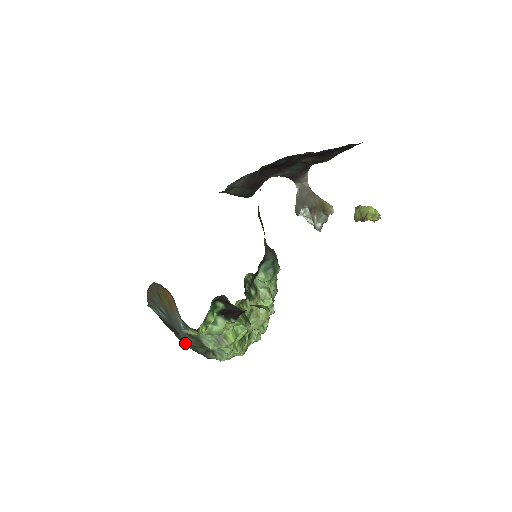
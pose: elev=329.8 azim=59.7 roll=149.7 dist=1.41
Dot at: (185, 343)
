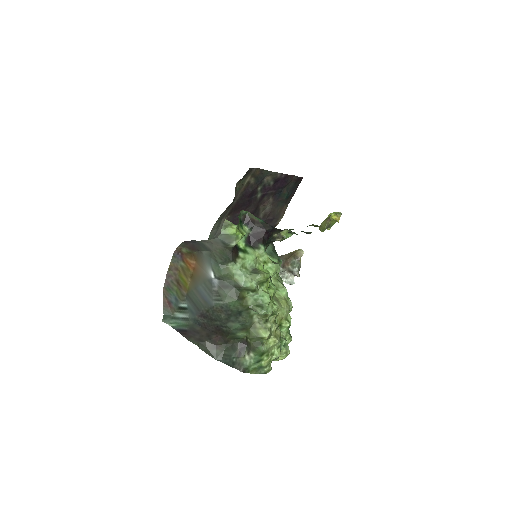
Dot at: (213, 353)
